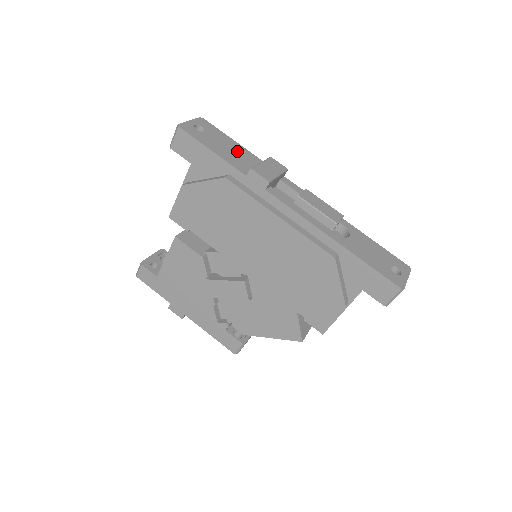
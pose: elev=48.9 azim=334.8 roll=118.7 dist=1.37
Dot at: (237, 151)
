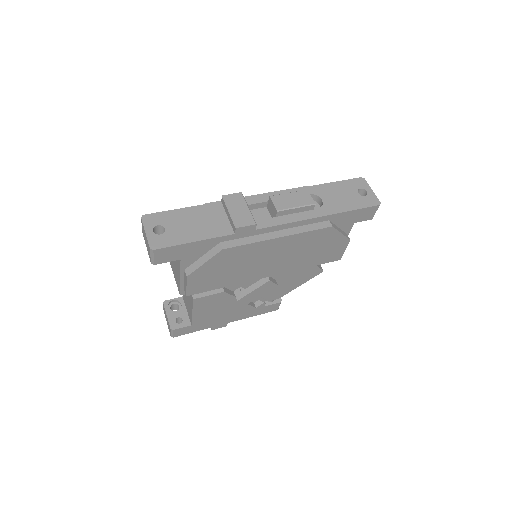
Dot at: (199, 217)
